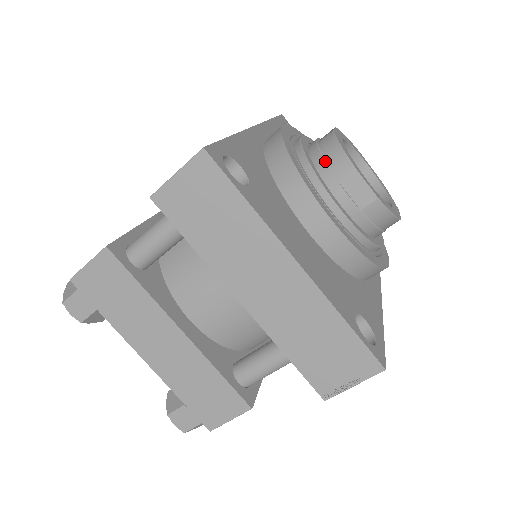
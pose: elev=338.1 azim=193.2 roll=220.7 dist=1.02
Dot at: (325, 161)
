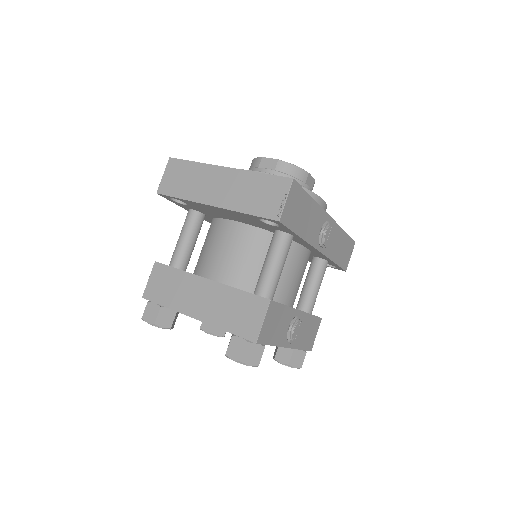
Dot at: (250, 169)
